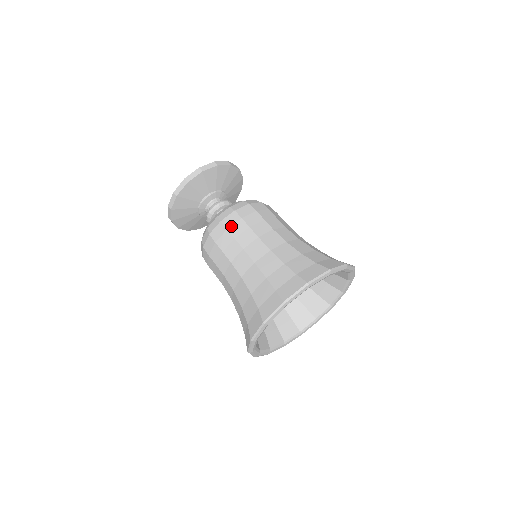
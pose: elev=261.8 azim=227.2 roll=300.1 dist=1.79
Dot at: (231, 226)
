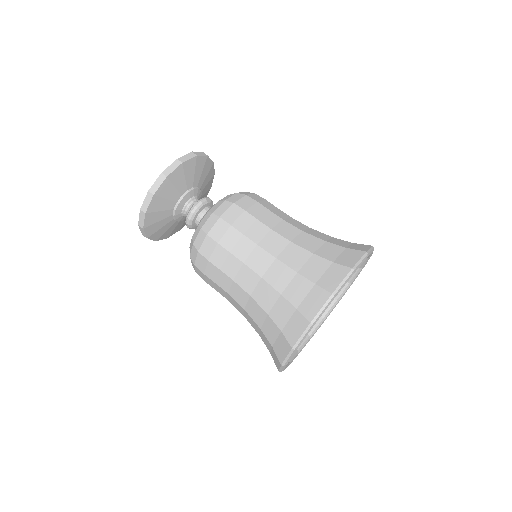
Dot at: (249, 208)
